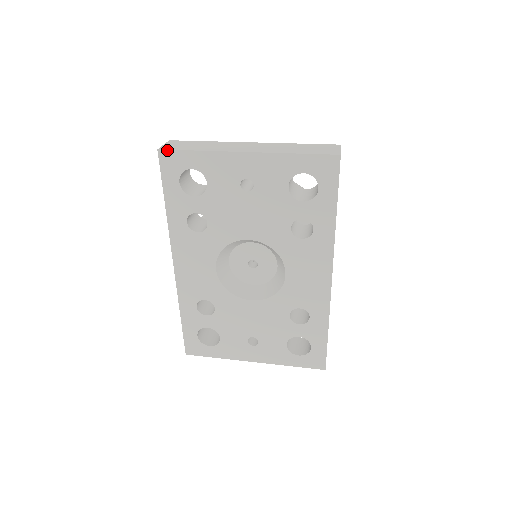
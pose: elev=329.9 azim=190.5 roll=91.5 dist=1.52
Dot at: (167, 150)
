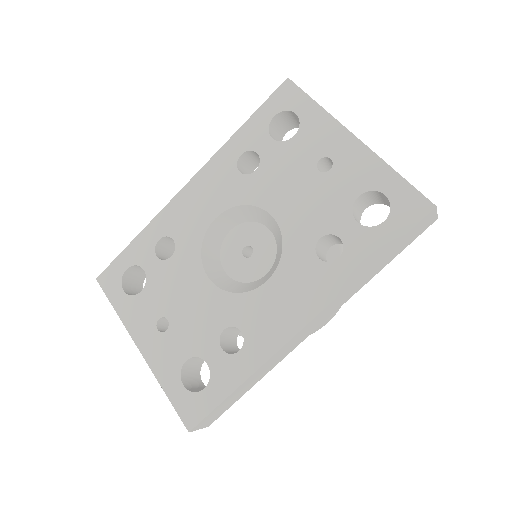
Dot at: (294, 84)
